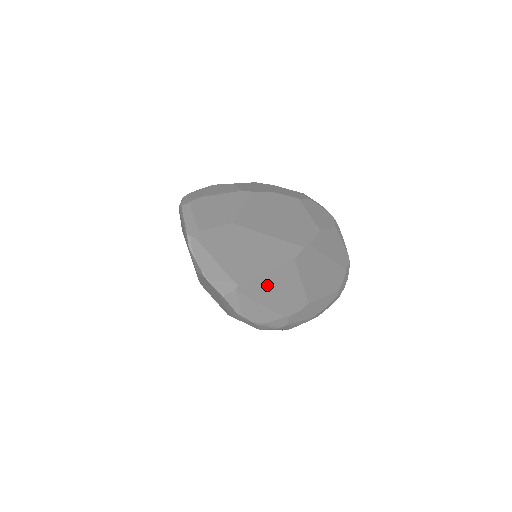
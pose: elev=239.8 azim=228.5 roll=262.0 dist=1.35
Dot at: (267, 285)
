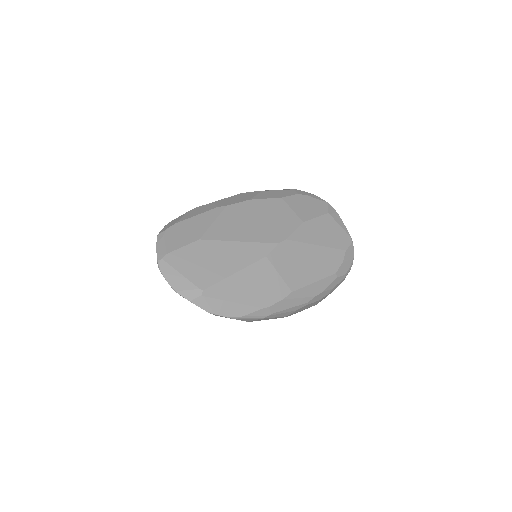
Dot at: (237, 285)
